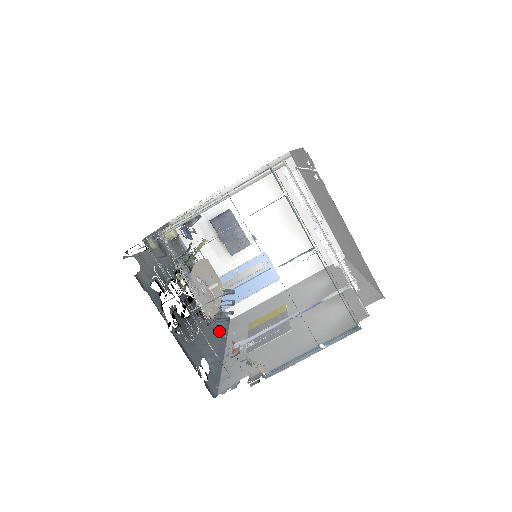
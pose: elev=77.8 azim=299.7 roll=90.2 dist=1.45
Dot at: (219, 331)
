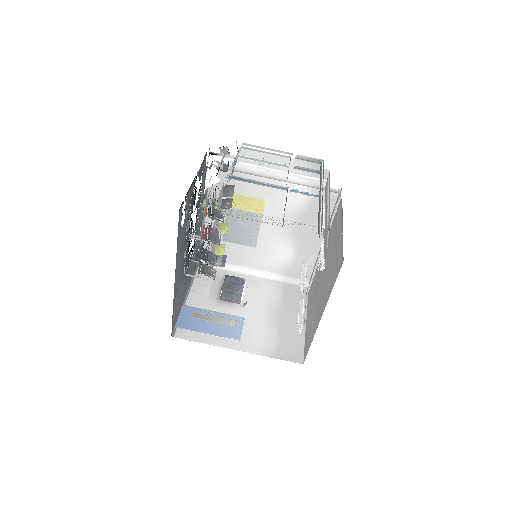
Dot at: (176, 294)
